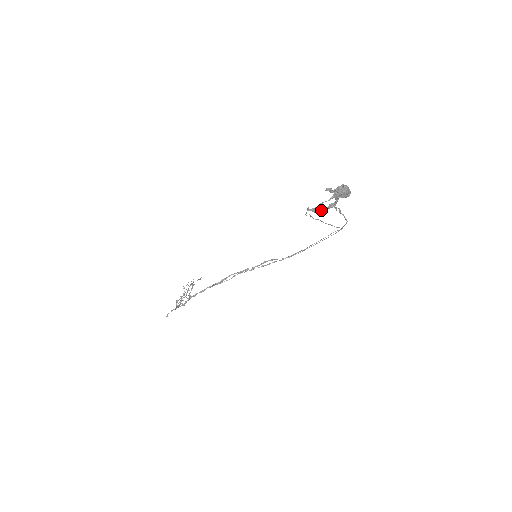
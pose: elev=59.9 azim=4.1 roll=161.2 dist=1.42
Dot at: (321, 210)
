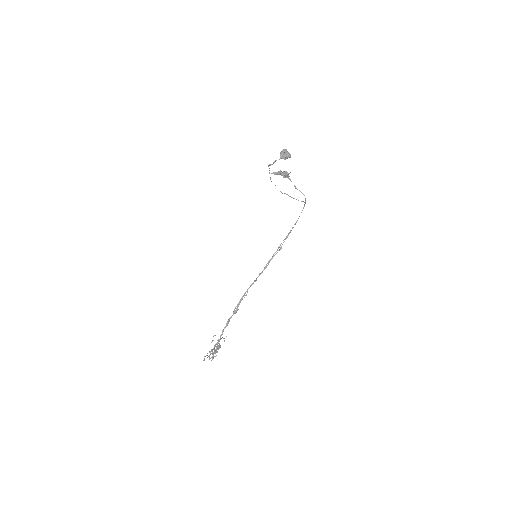
Dot at: (278, 172)
